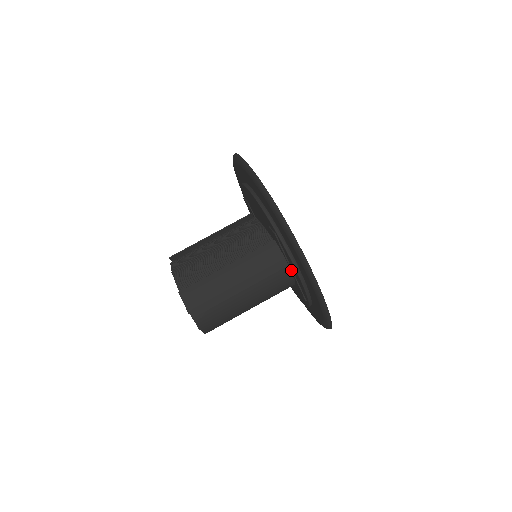
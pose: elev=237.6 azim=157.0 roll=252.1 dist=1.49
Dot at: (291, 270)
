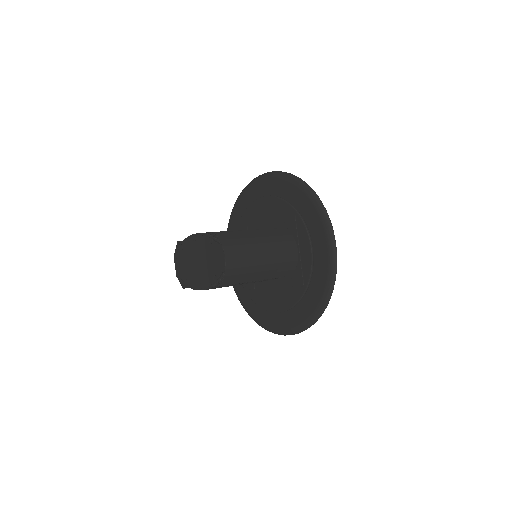
Dot at: (299, 251)
